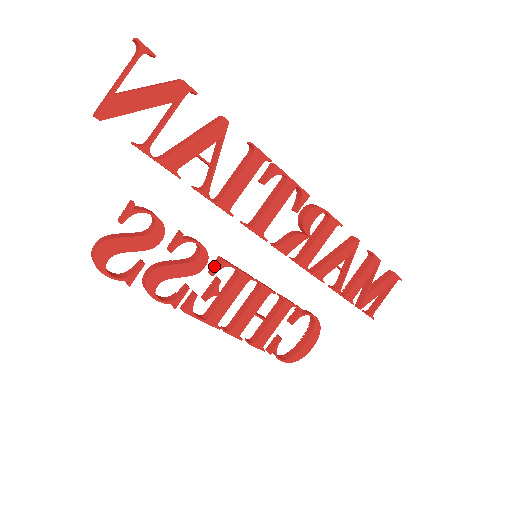
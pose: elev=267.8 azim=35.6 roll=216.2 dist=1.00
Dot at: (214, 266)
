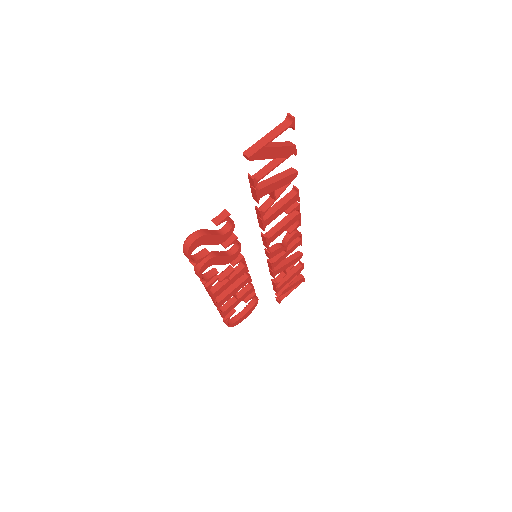
Dot at: (235, 259)
